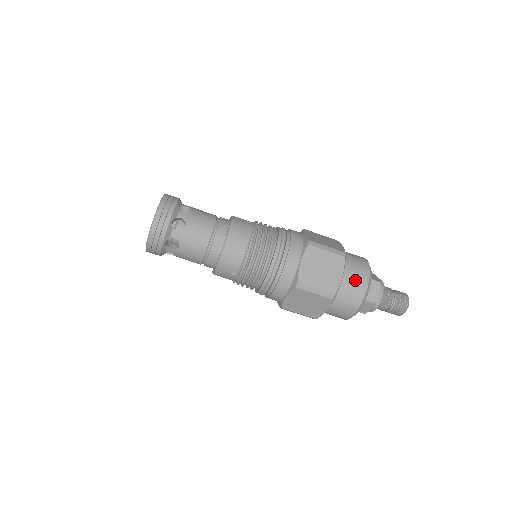
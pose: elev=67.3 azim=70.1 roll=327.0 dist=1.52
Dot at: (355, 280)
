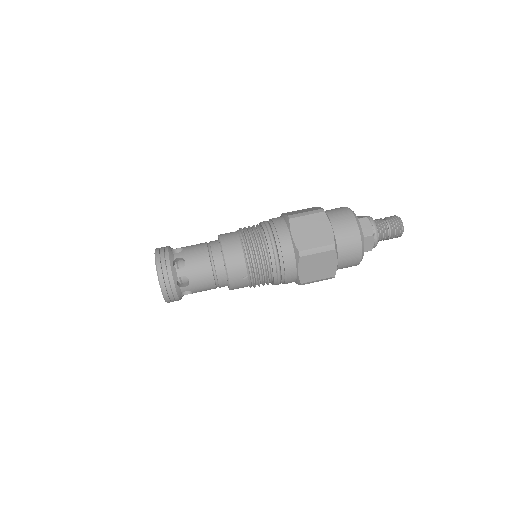
Dot at: (344, 225)
